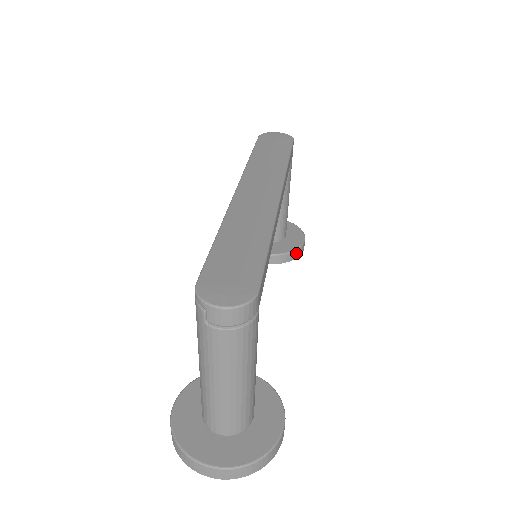
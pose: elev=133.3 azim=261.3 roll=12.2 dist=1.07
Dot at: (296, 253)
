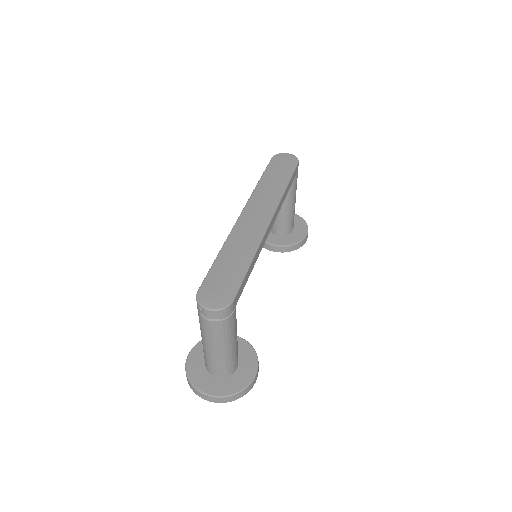
Dot at: (298, 245)
